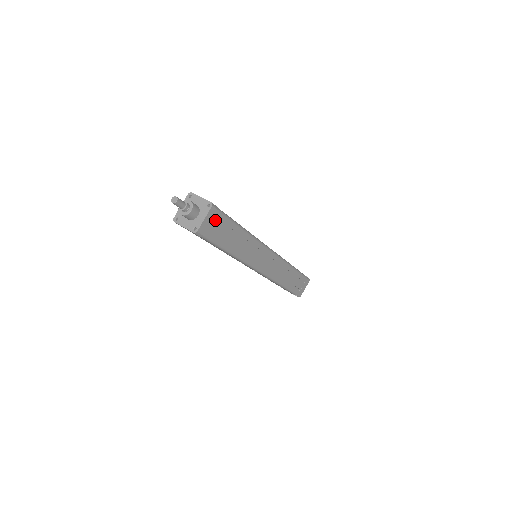
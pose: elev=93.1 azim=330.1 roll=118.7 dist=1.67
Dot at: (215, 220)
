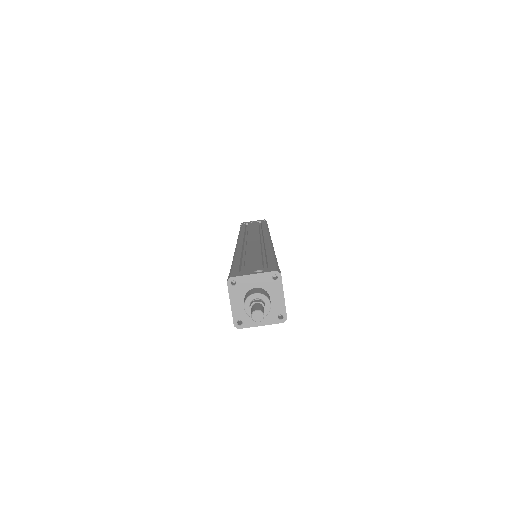
Dot at: occluded
